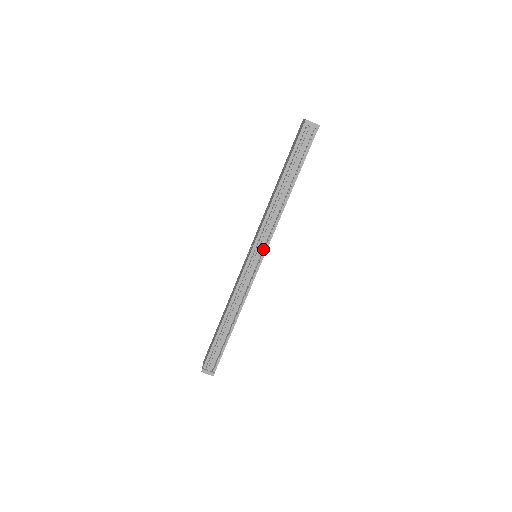
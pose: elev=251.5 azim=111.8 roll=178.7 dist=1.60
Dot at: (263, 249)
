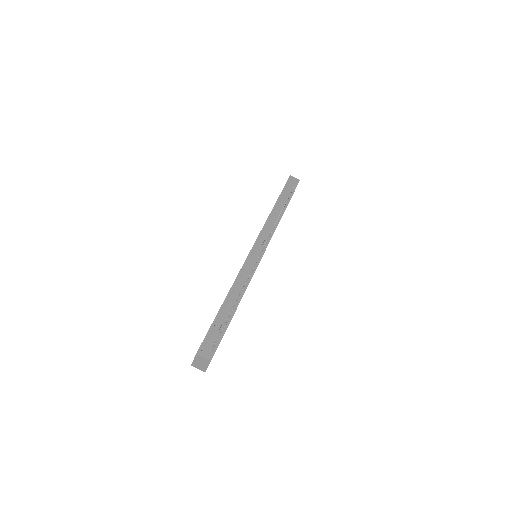
Dot at: occluded
